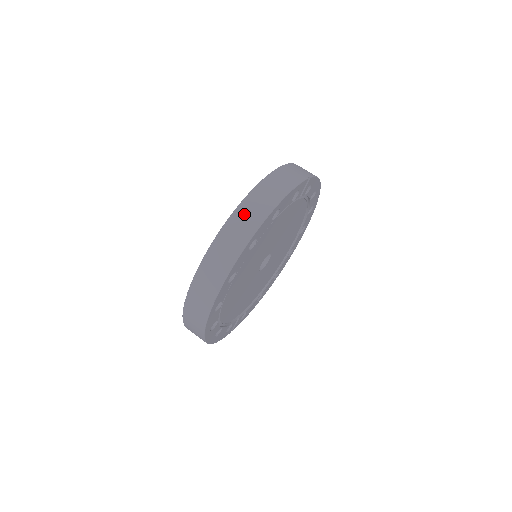
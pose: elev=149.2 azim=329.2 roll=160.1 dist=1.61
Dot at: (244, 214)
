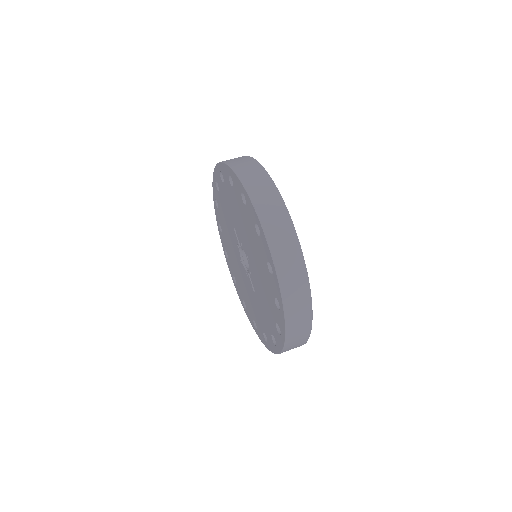
Dot at: (247, 173)
